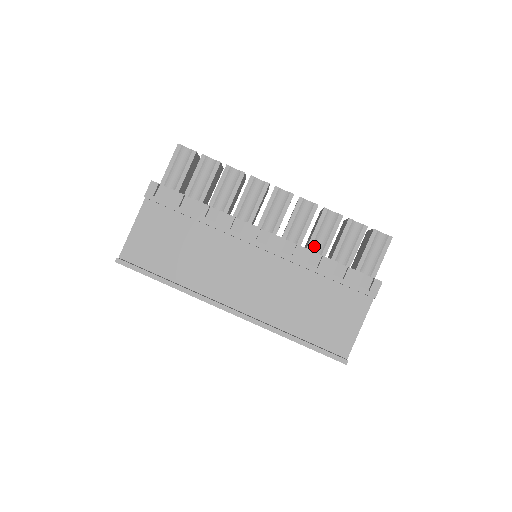
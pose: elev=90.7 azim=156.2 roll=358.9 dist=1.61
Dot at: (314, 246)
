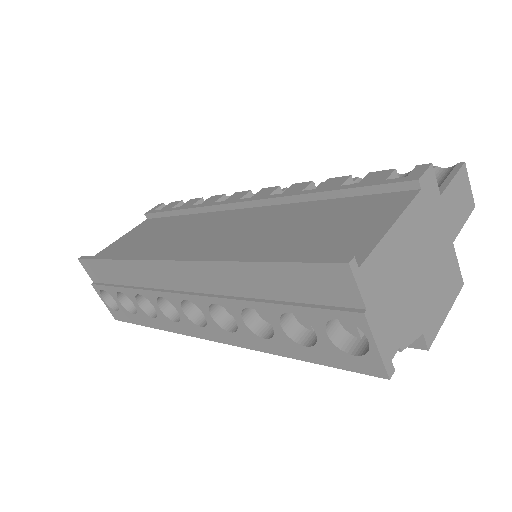
Dot at: occluded
